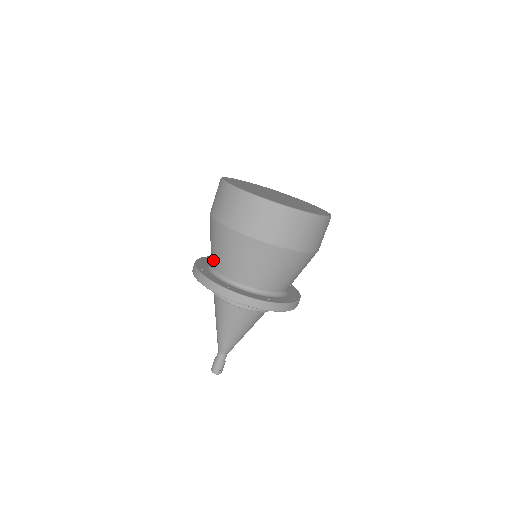
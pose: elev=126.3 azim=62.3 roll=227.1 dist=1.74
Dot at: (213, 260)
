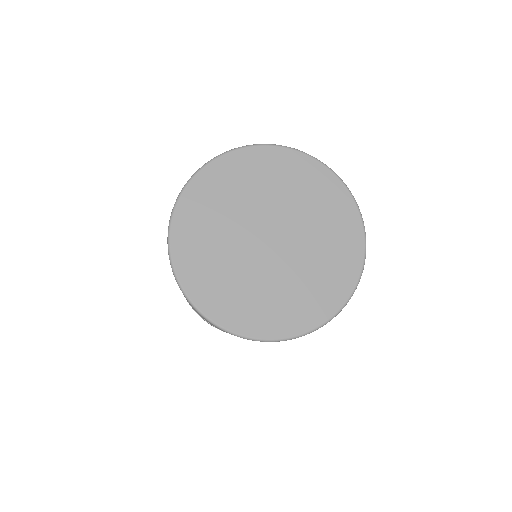
Dot at: occluded
